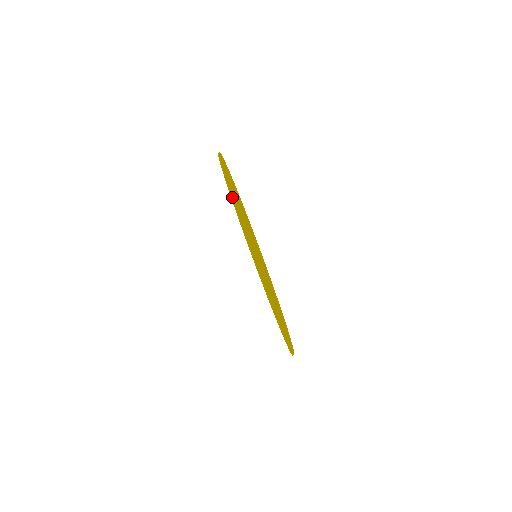
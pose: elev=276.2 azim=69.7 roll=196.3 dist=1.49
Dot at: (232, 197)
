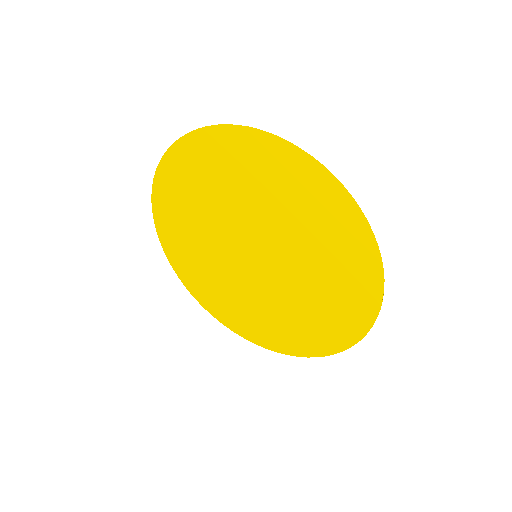
Dot at: (203, 278)
